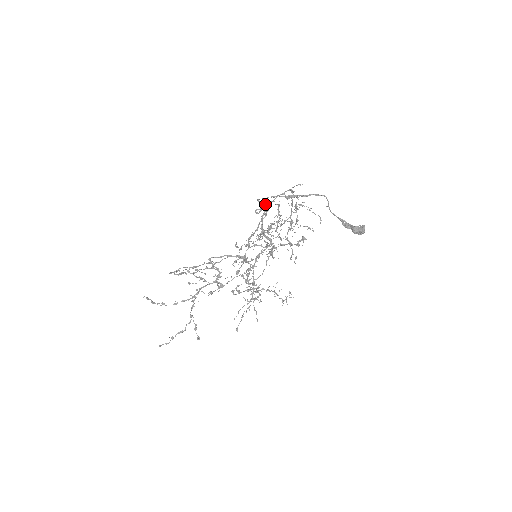
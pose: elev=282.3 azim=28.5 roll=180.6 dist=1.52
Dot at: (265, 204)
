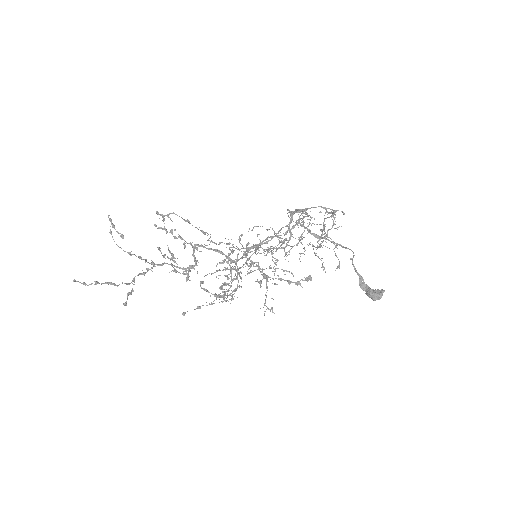
Dot at: (299, 212)
